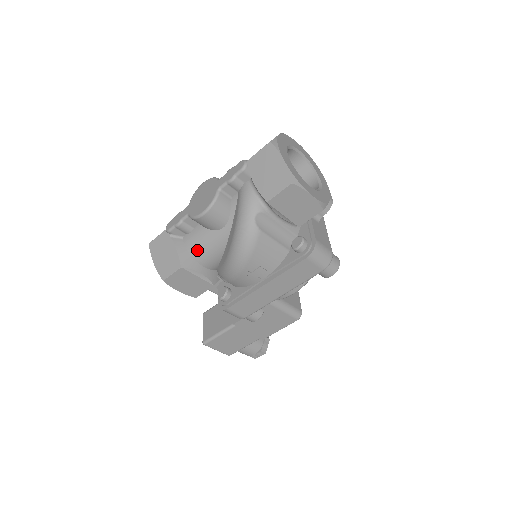
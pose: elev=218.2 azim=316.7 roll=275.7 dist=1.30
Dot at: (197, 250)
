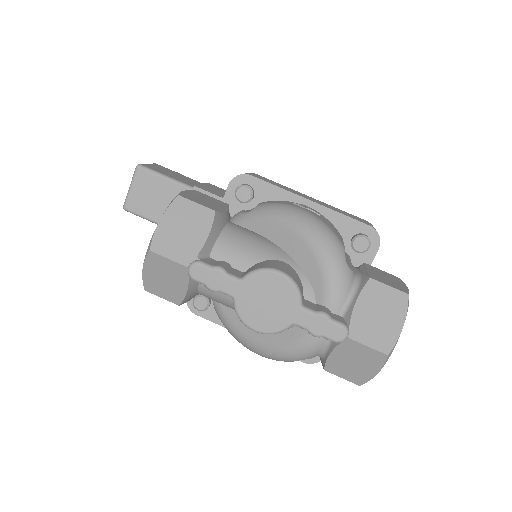
Dot at: (210, 297)
